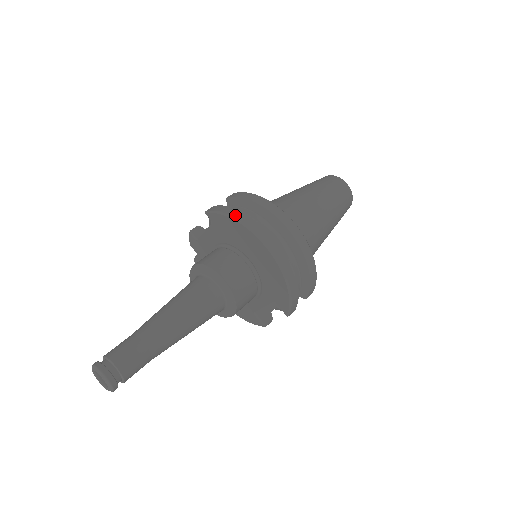
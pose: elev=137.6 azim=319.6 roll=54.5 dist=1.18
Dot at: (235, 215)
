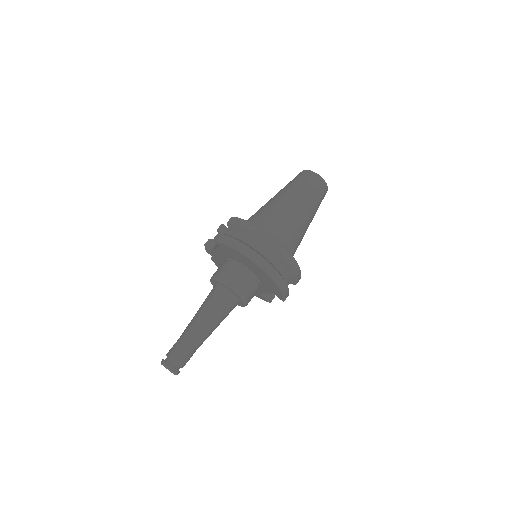
Dot at: (235, 245)
